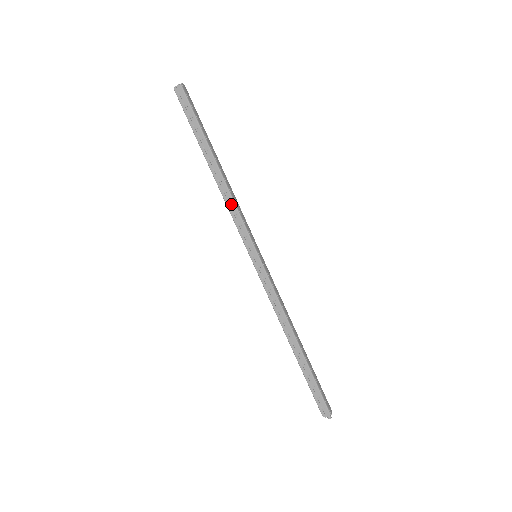
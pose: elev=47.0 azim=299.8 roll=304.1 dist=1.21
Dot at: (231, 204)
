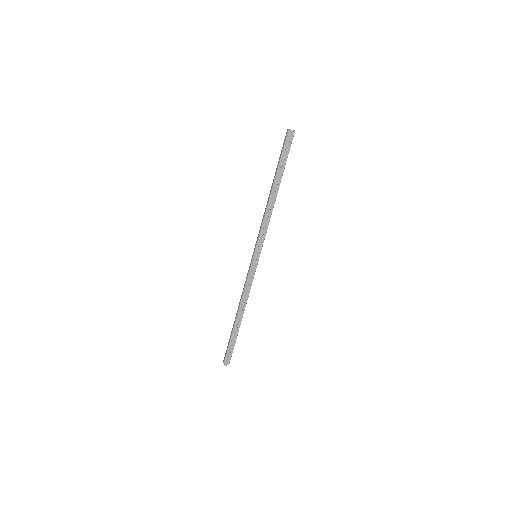
Dot at: (267, 219)
